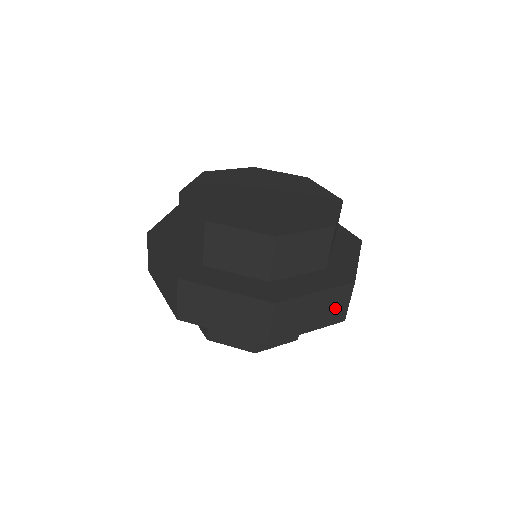
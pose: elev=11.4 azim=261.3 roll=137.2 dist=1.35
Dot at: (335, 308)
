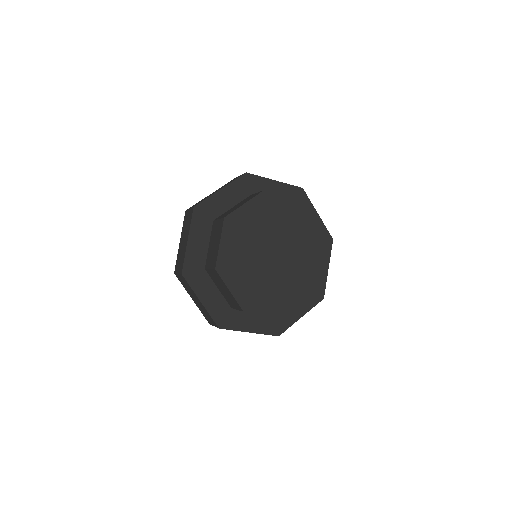
Dot at: occluded
